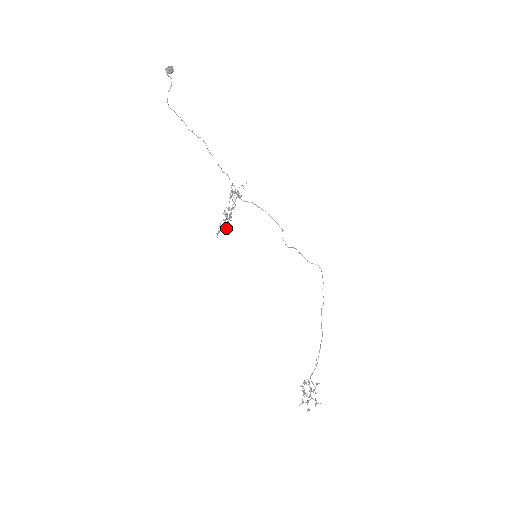
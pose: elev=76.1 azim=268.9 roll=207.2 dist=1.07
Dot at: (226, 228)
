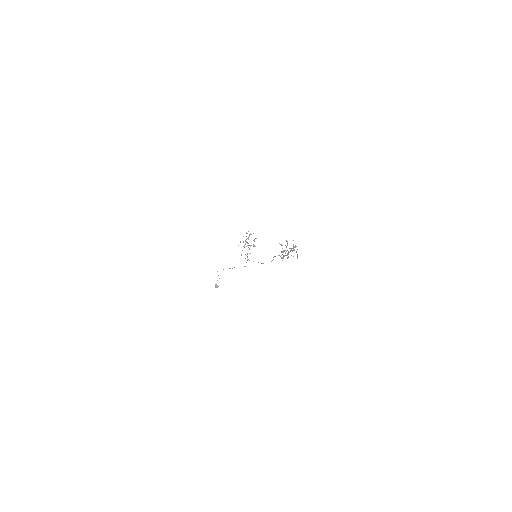
Dot at: (247, 233)
